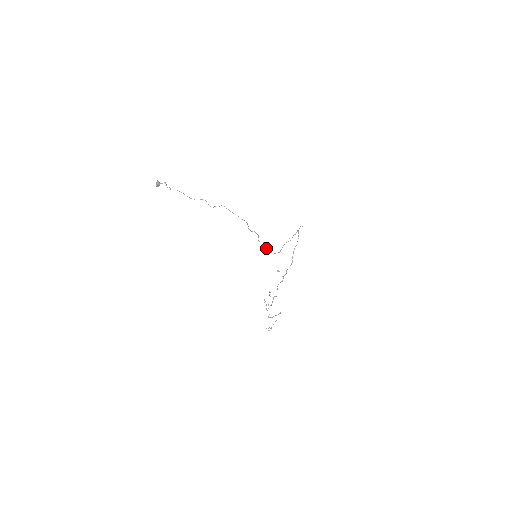
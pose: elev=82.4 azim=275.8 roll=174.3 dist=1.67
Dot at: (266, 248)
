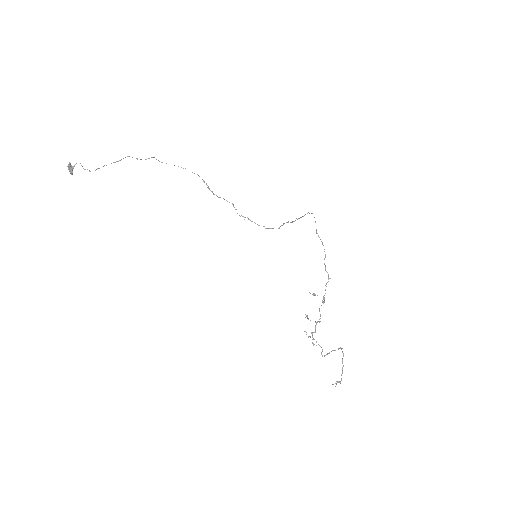
Dot at: occluded
